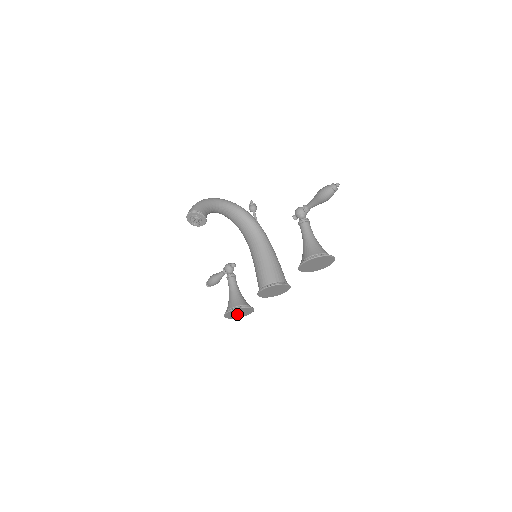
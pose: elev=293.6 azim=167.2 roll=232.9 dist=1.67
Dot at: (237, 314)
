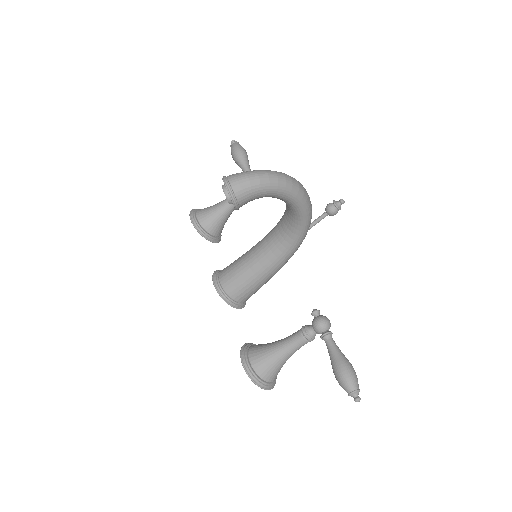
Dot at: occluded
